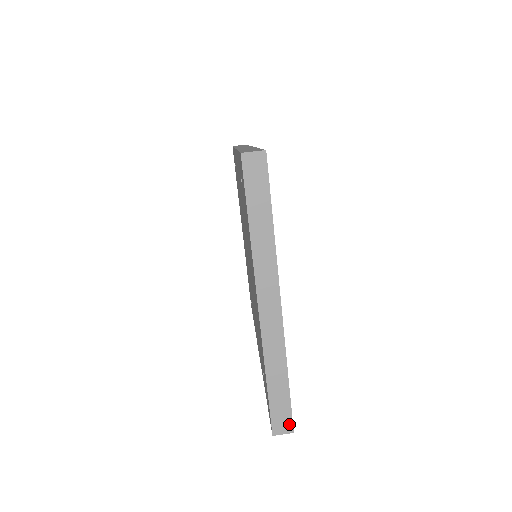
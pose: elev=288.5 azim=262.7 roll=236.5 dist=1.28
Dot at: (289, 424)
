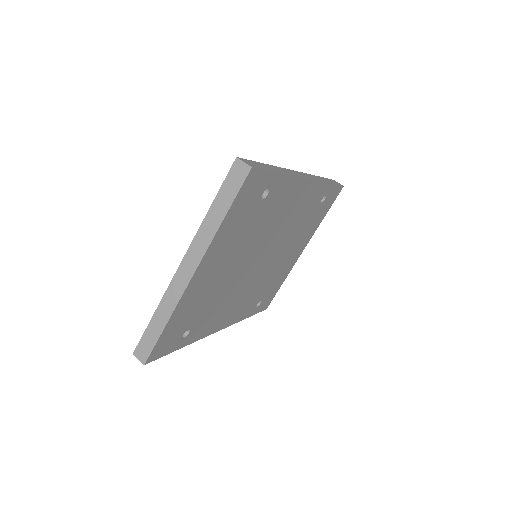
Dot at: (146, 356)
